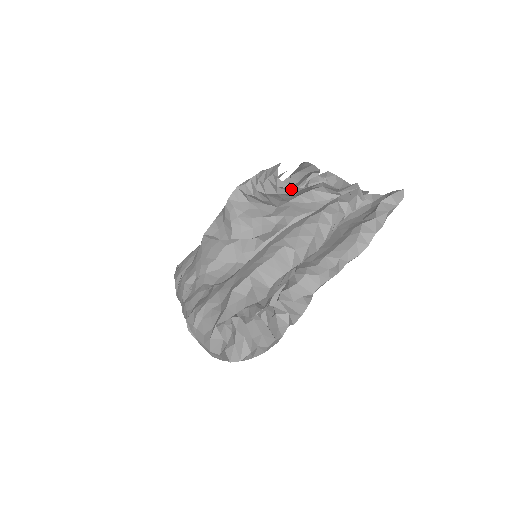
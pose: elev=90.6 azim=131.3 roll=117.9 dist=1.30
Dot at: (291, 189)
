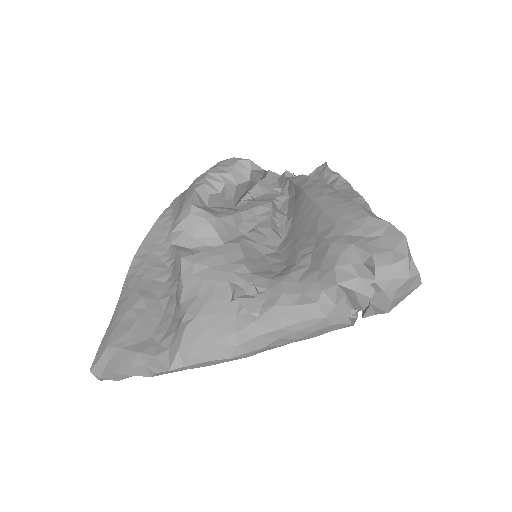
Dot at: (261, 172)
